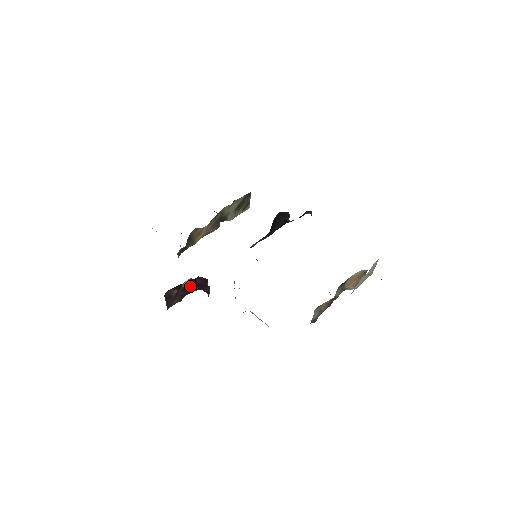
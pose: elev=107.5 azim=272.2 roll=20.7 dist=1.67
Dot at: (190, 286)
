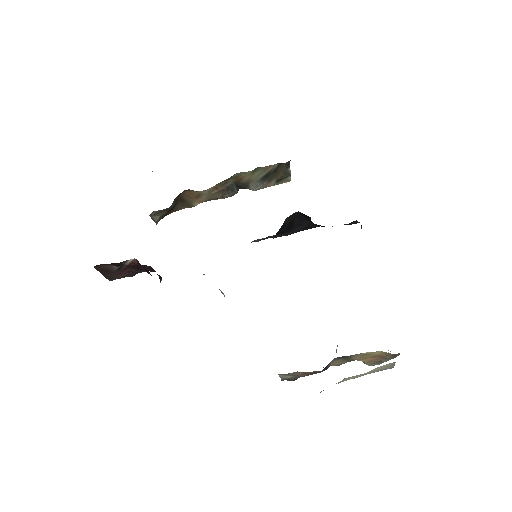
Dot at: occluded
